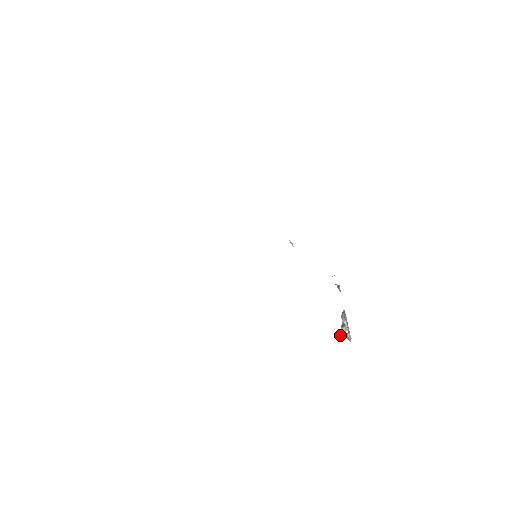
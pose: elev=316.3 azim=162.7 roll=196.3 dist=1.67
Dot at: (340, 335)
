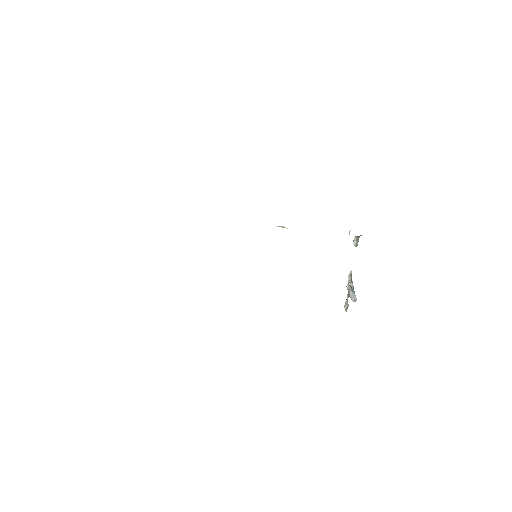
Dot at: (356, 299)
